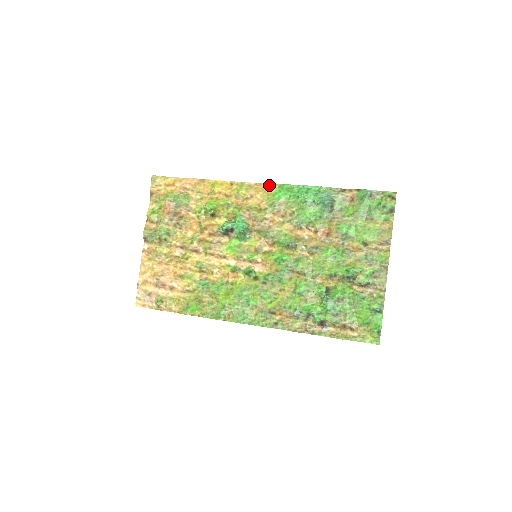
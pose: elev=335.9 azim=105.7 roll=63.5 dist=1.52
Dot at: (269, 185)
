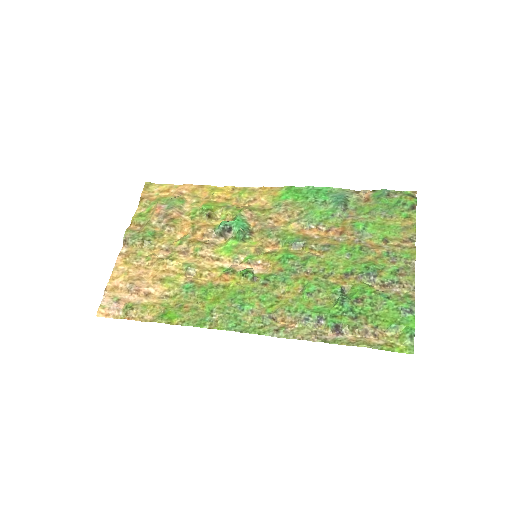
Dot at: (275, 188)
